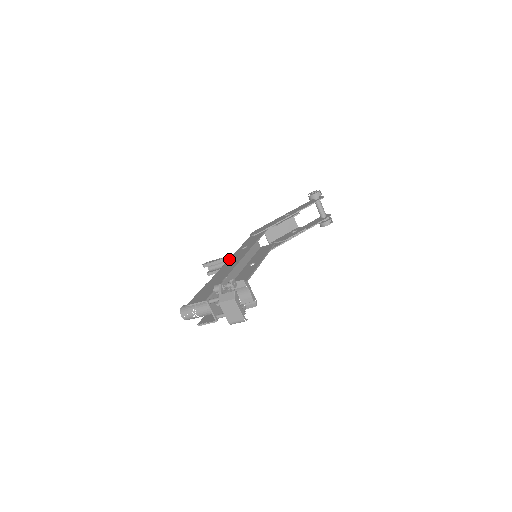
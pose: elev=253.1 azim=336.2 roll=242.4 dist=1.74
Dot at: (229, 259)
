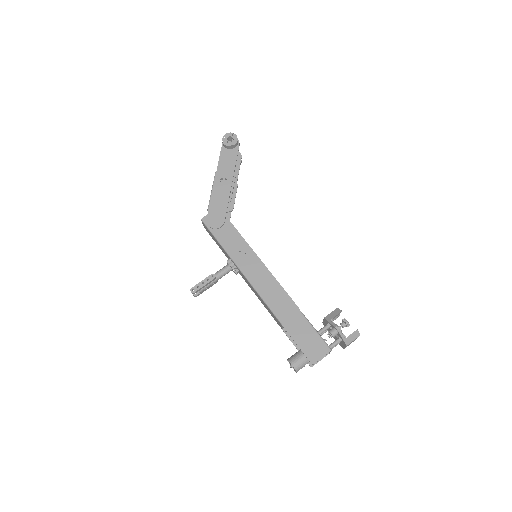
Dot at: (250, 280)
